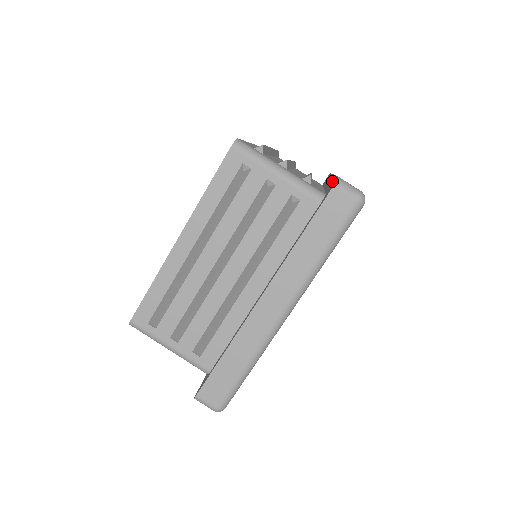
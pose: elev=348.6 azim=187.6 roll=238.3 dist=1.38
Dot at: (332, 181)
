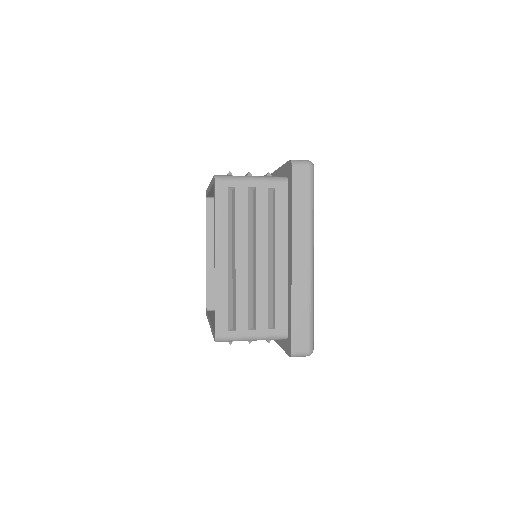
Dot at: (281, 170)
